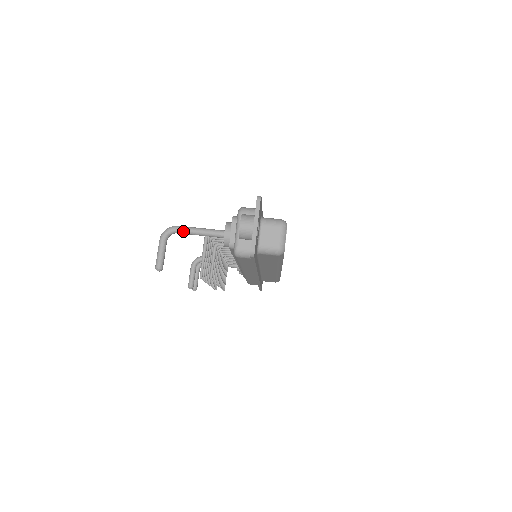
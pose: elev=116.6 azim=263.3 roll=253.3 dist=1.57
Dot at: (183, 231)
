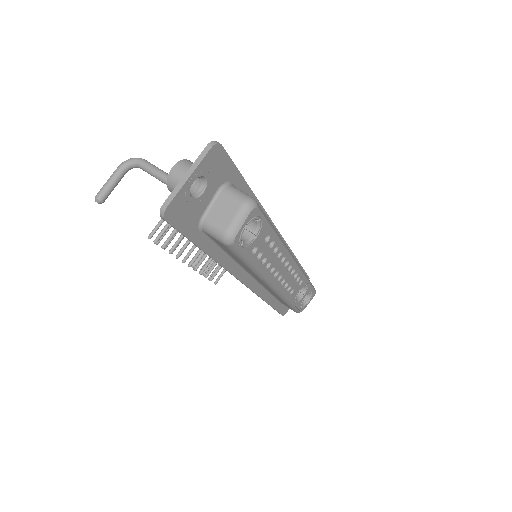
Dot at: (145, 167)
